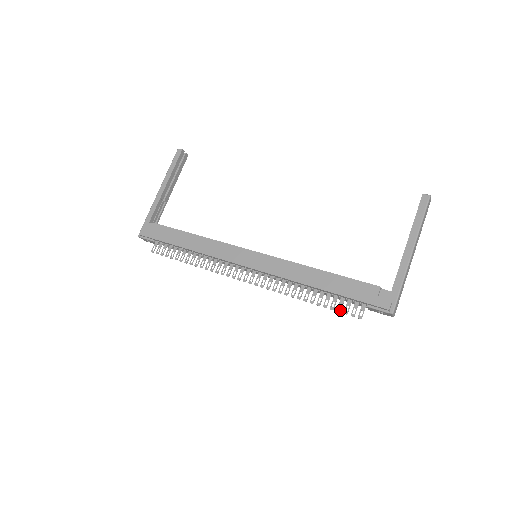
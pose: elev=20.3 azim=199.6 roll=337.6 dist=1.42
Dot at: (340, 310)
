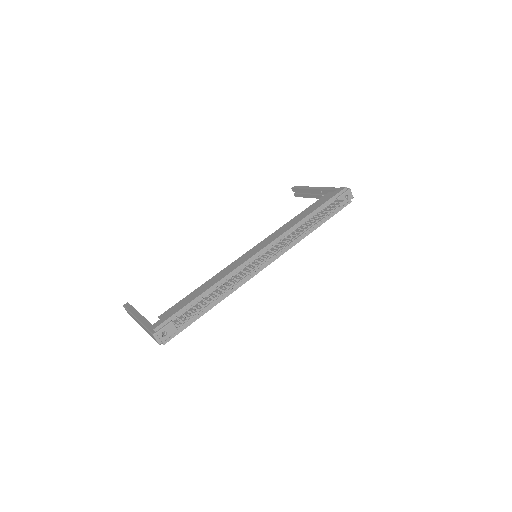
Dot at: (331, 209)
